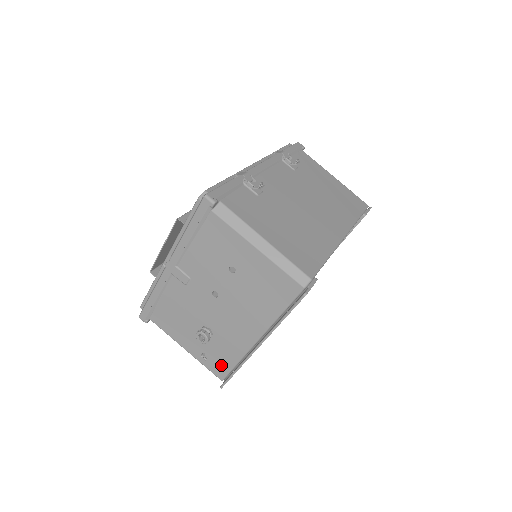
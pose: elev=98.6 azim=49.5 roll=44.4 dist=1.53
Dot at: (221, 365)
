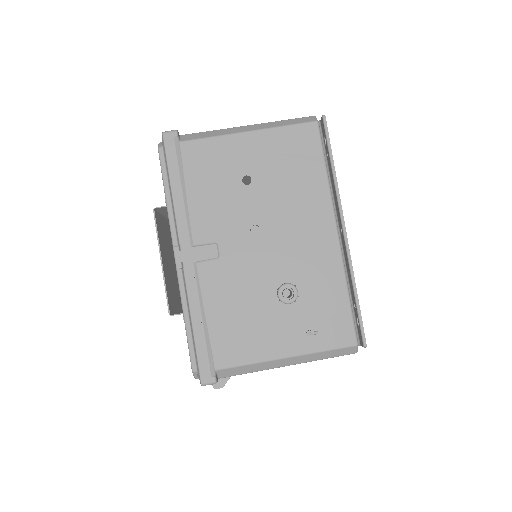
Dot at: (337, 321)
